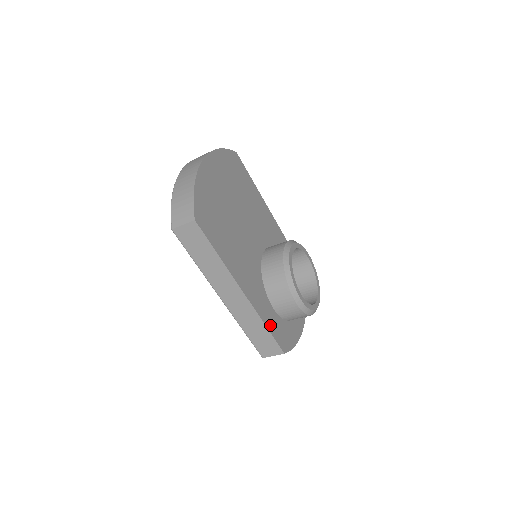
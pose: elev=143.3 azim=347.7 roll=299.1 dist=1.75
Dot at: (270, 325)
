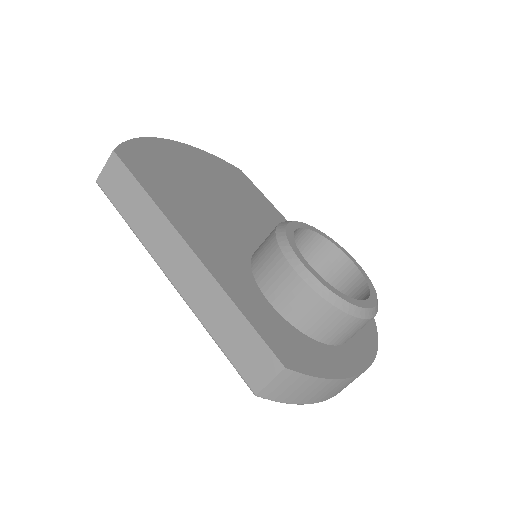
Dot at: (251, 313)
